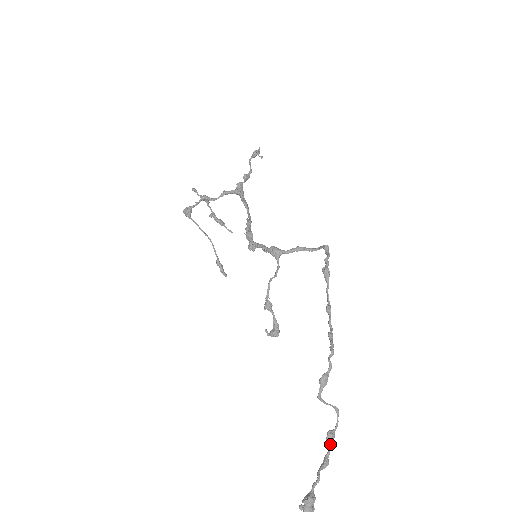
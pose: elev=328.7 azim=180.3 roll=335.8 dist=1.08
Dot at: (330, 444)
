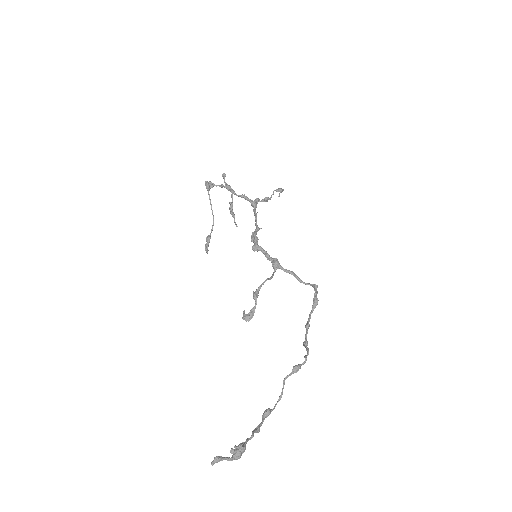
Dot at: occluded
